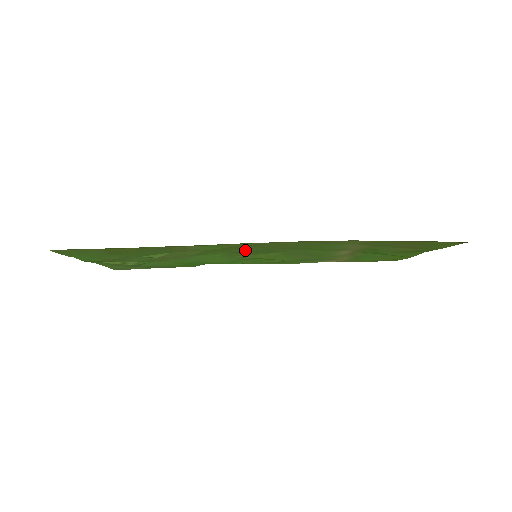
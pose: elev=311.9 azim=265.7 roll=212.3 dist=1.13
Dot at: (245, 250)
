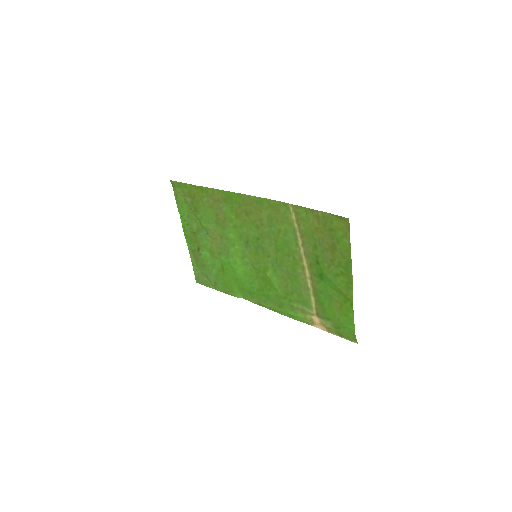
Dot at: (248, 235)
